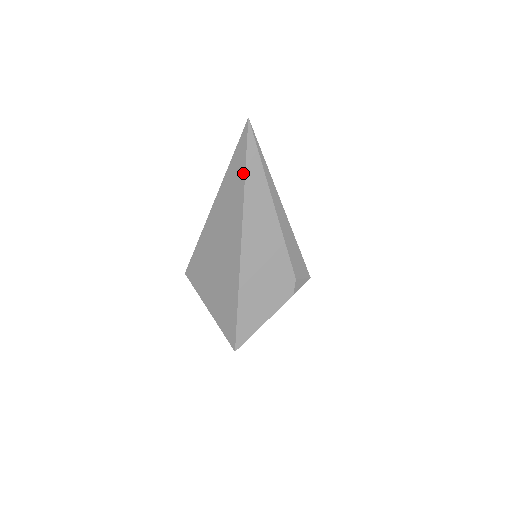
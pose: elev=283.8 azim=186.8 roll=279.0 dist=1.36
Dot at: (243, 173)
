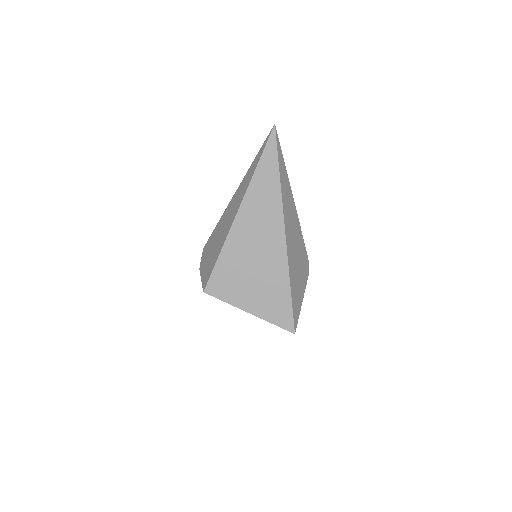
Dot at: (277, 171)
